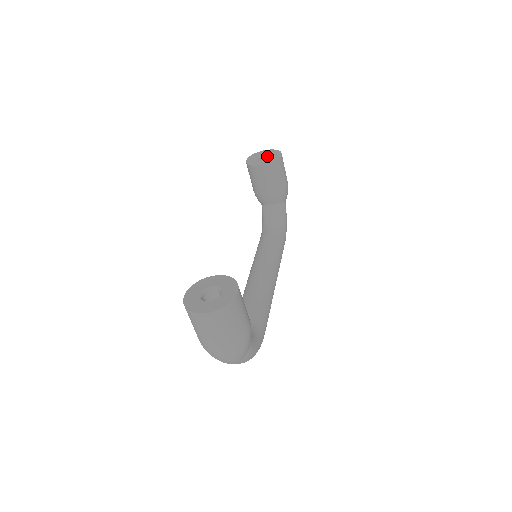
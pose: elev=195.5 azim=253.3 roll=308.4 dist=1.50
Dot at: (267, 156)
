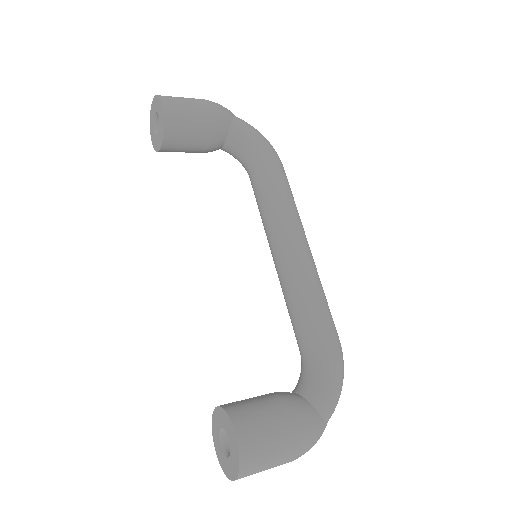
Dot at: occluded
